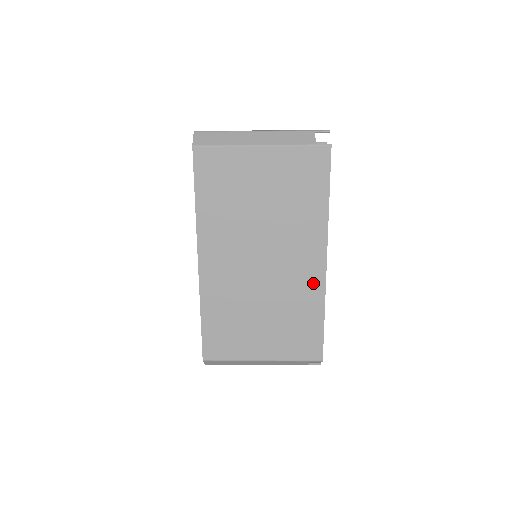
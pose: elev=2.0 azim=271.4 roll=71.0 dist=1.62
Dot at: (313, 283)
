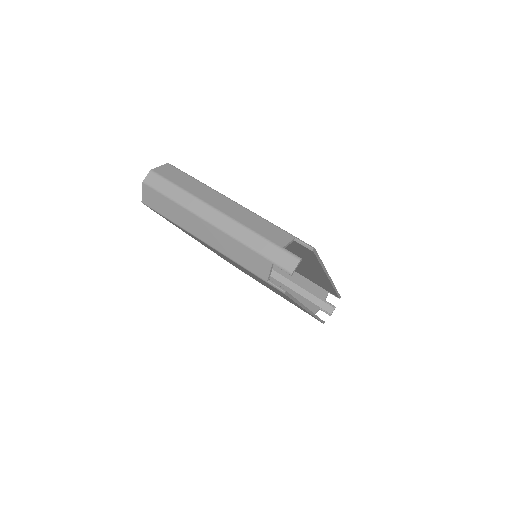
Dot at: (301, 308)
